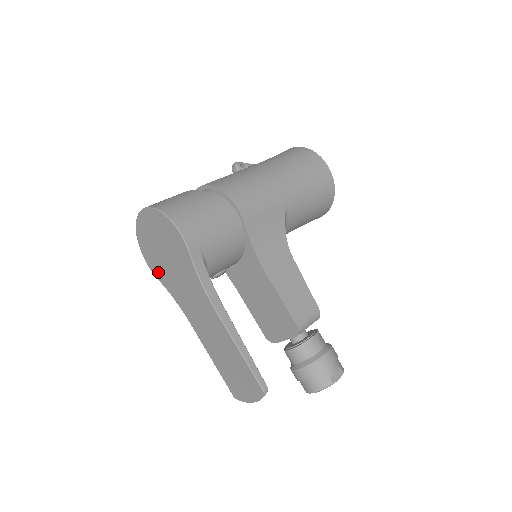
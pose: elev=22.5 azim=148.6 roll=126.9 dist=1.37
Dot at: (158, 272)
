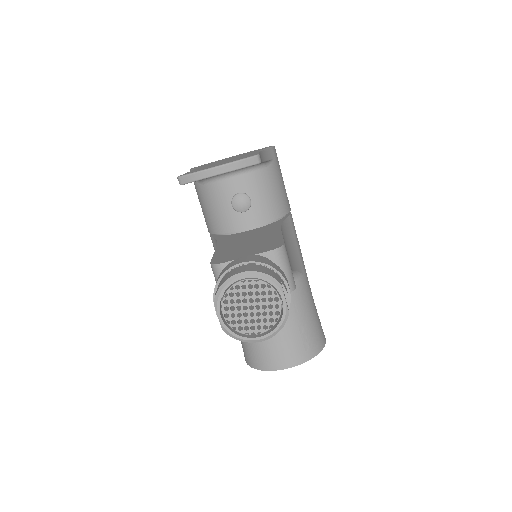
Dot at: occluded
